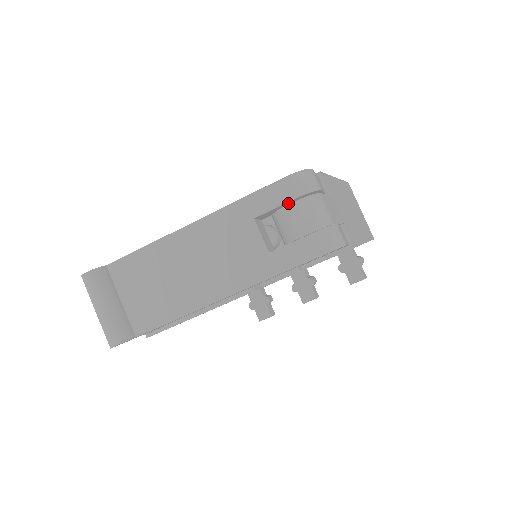
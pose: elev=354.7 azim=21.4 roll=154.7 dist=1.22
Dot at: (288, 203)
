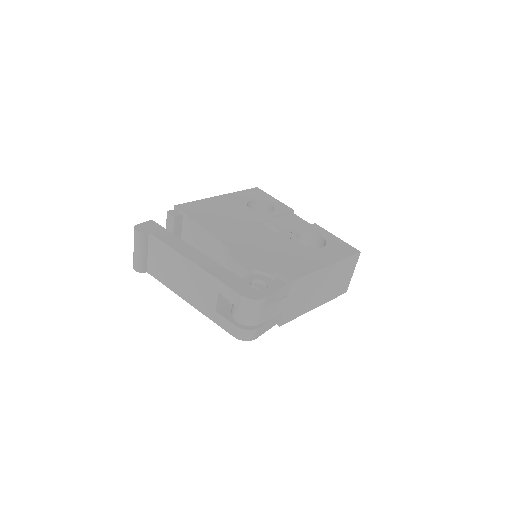
Dot at: occluded
